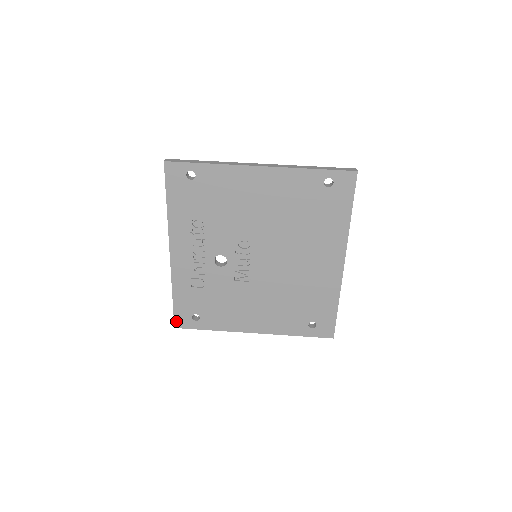
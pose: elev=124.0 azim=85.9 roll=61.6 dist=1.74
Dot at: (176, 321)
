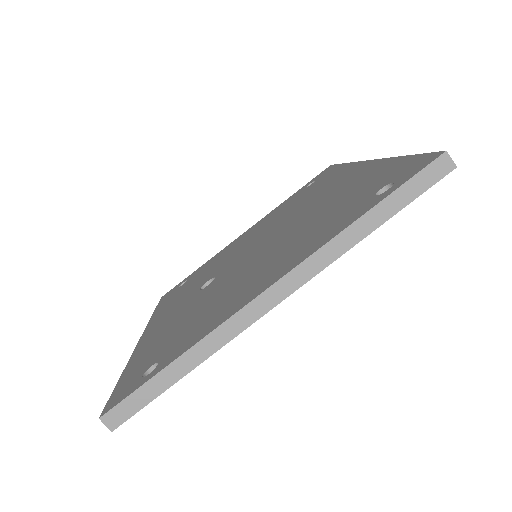
Dot at: occluded
